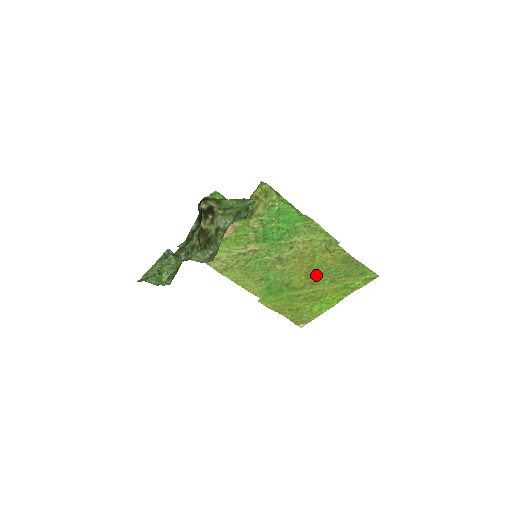
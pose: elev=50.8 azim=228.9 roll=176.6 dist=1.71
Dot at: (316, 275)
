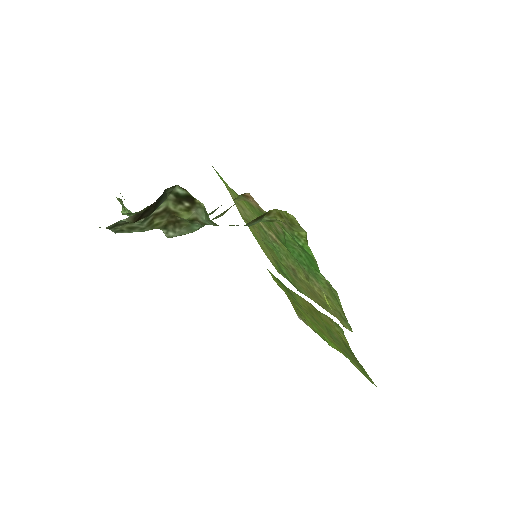
Dot at: (319, 319)
